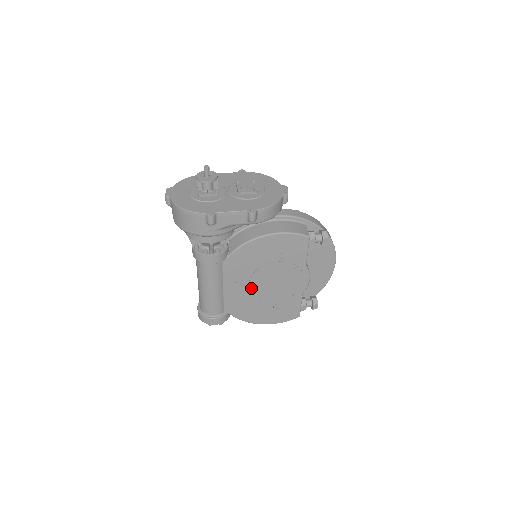
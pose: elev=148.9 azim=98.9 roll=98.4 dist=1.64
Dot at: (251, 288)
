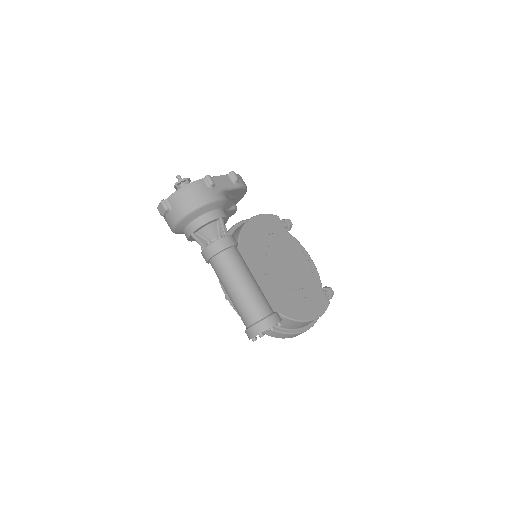
Dot at: (275, 274)
